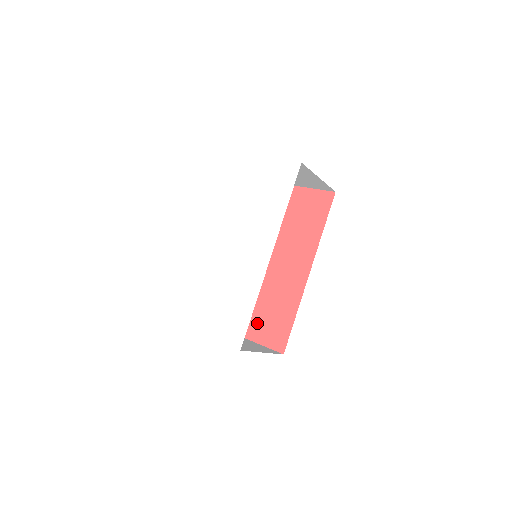
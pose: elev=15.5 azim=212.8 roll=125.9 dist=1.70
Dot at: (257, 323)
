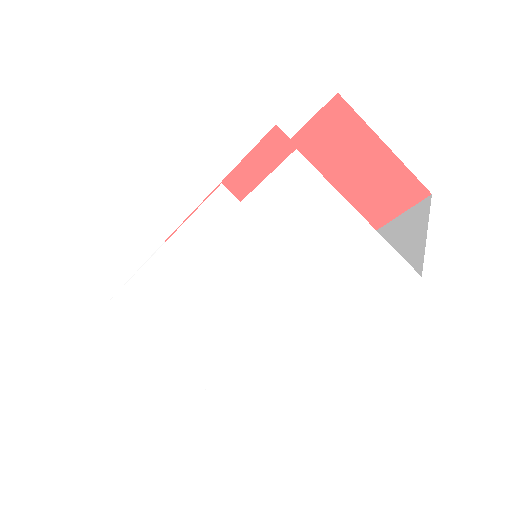
Dot at: occluded
